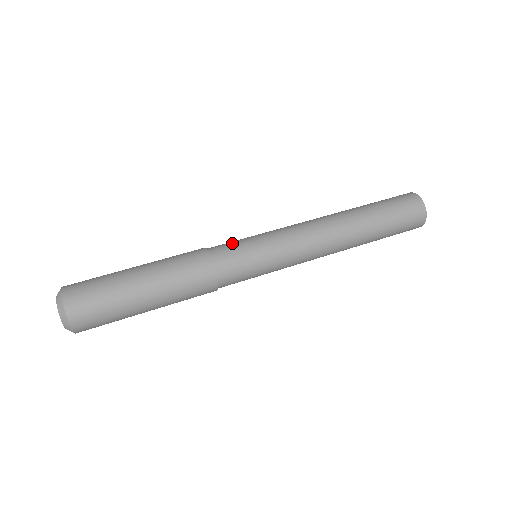
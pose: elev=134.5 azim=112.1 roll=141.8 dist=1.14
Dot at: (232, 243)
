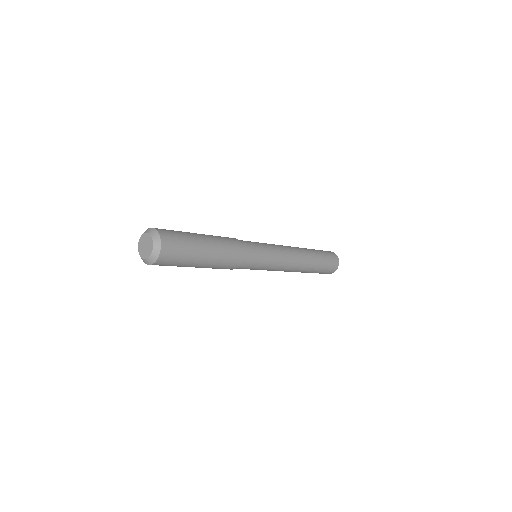
Dot at: occluded
